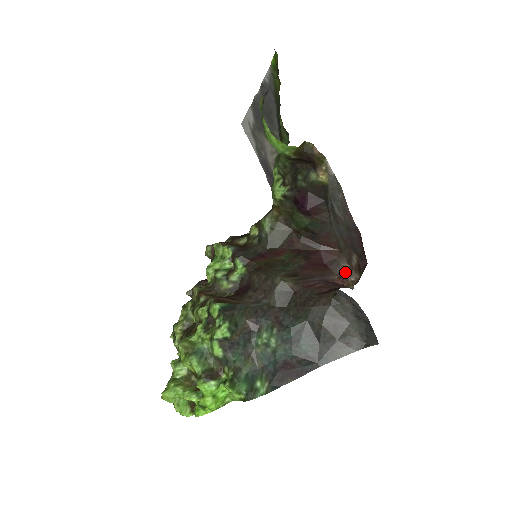
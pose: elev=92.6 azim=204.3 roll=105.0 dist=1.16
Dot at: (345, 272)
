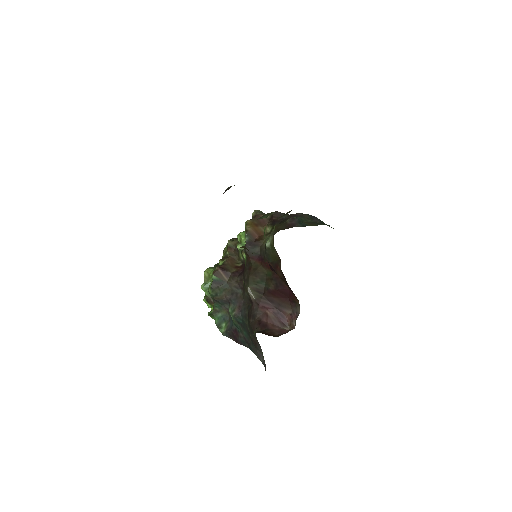
Dot at: (295, 315)
